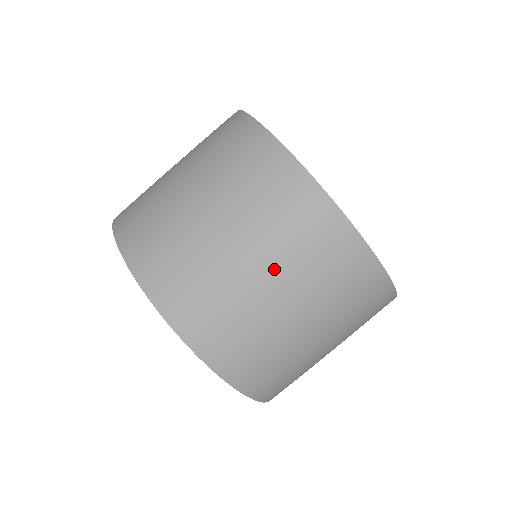
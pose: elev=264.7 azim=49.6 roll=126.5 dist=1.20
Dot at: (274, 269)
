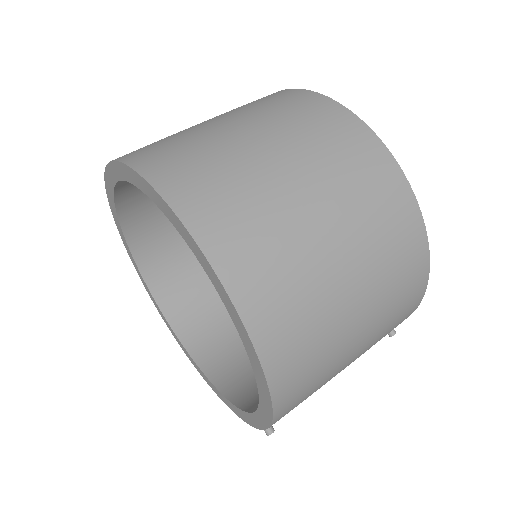
Dot at: (259, 128)
